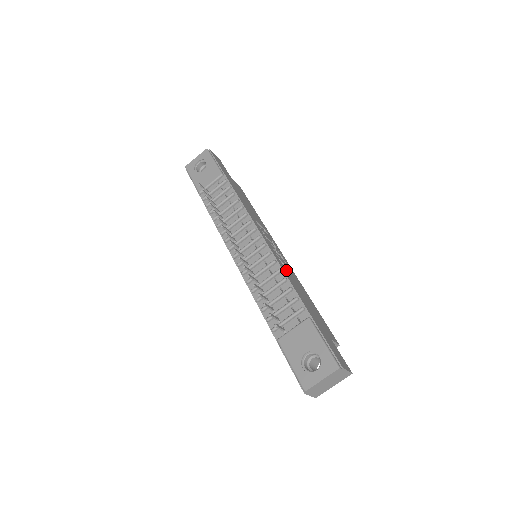
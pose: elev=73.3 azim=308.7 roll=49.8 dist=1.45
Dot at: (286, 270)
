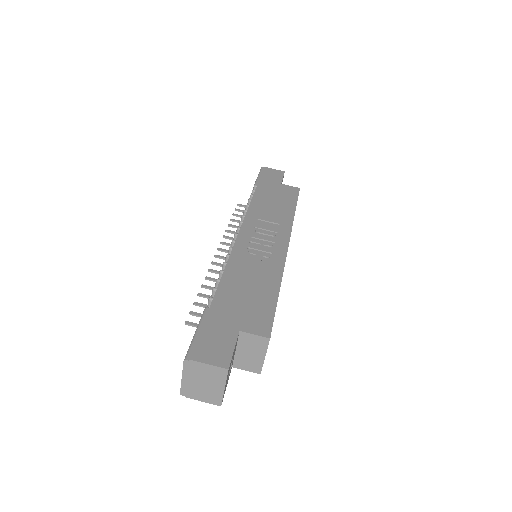
Dot at: (245, 261)
